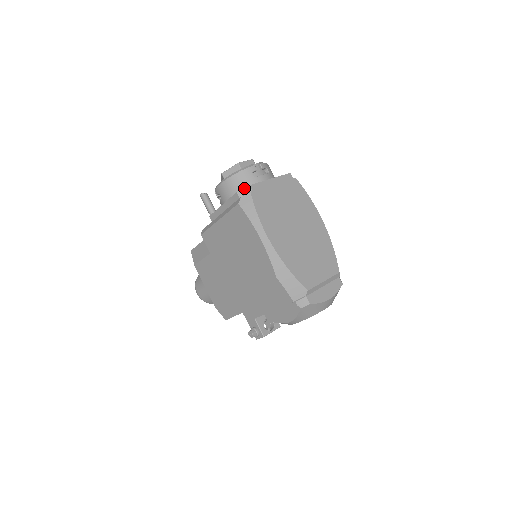
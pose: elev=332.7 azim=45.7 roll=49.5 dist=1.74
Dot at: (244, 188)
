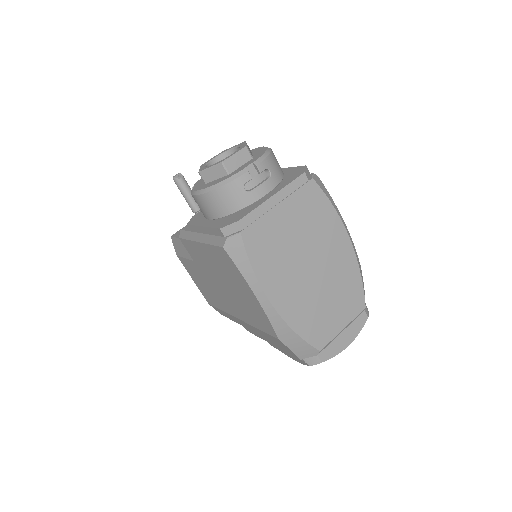
Dot at: (231, 224)
